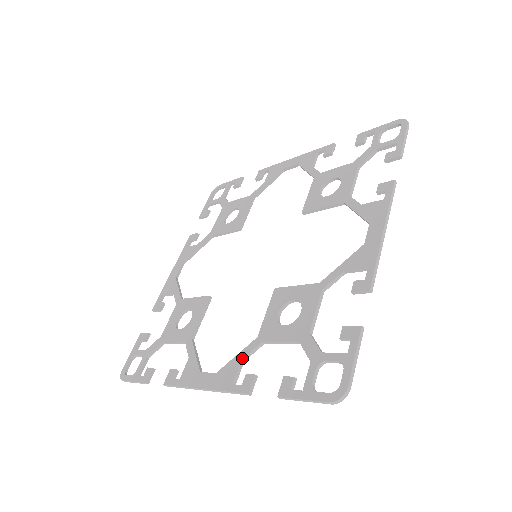
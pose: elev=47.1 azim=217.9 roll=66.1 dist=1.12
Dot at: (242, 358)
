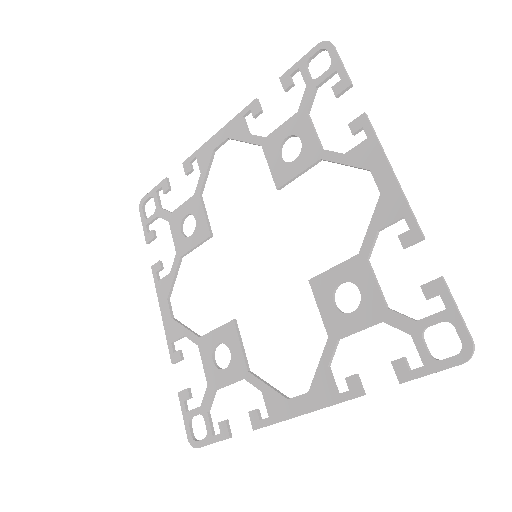
Dot at: (327, 365)
